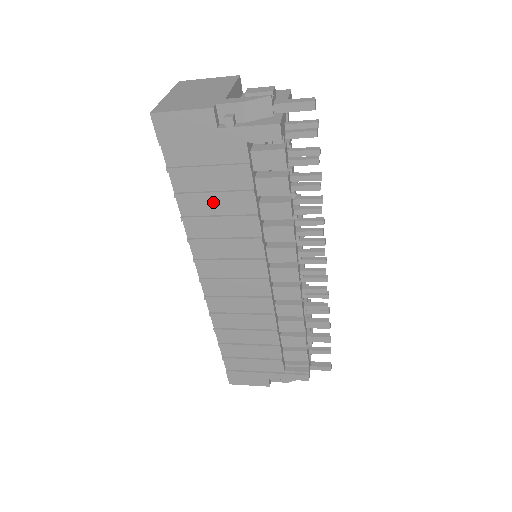
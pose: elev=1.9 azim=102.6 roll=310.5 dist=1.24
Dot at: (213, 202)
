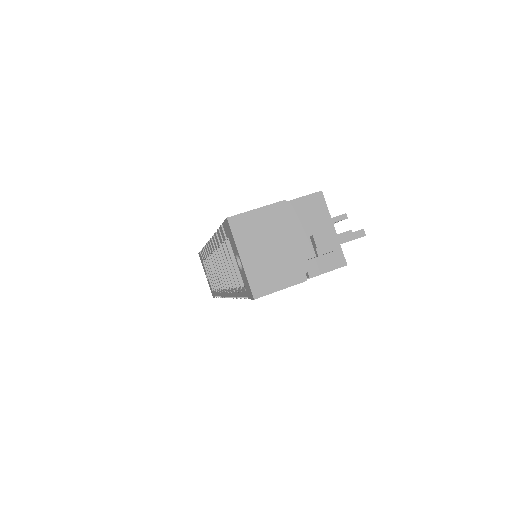
Dot at: occluded
